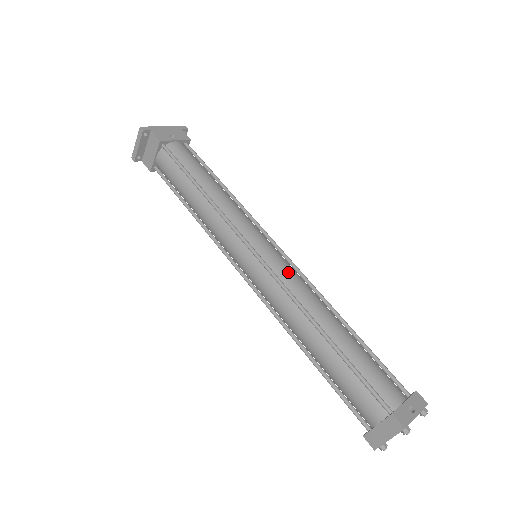
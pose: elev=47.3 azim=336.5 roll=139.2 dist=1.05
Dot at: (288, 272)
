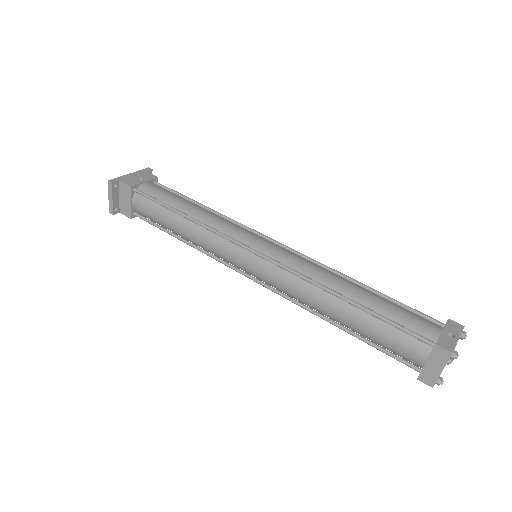
Dot at: (291, 257)
